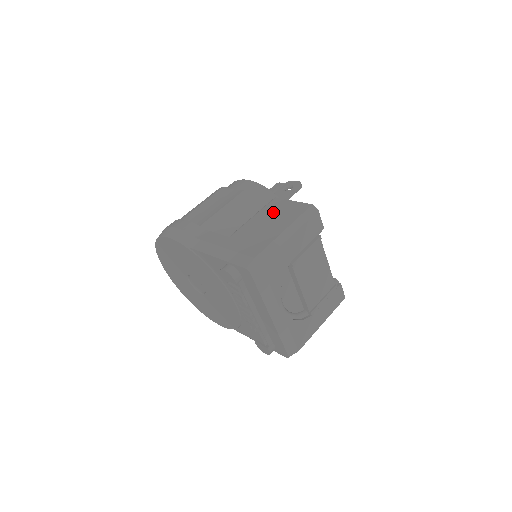
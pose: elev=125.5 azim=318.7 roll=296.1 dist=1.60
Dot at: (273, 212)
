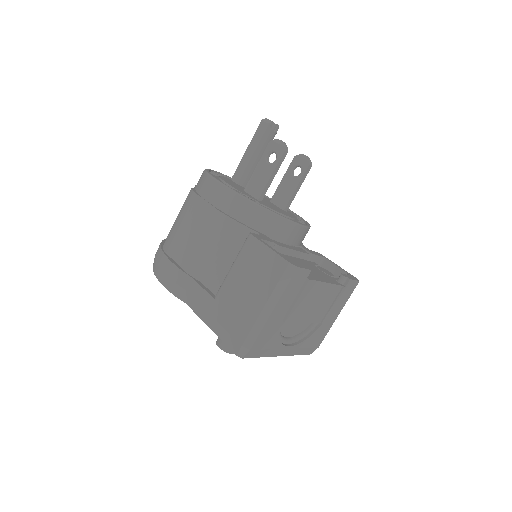
Dot at: (251, 266)
